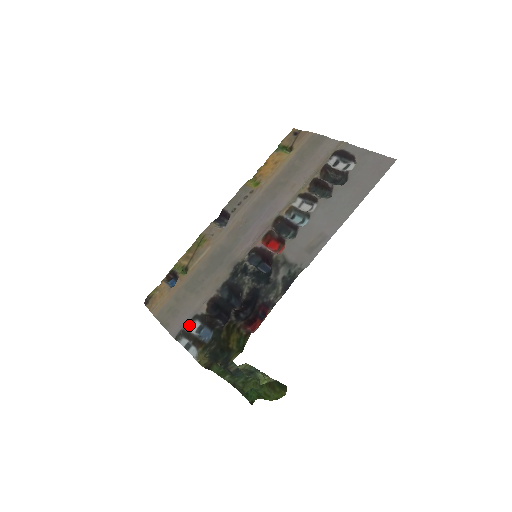
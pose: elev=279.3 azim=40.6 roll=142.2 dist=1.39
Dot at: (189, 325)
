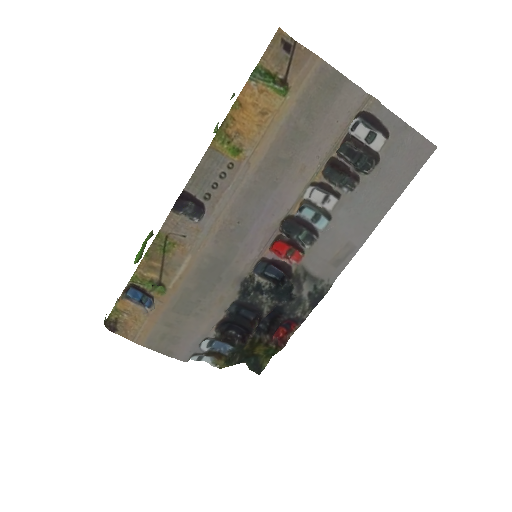
Dot at: (199, 346)
